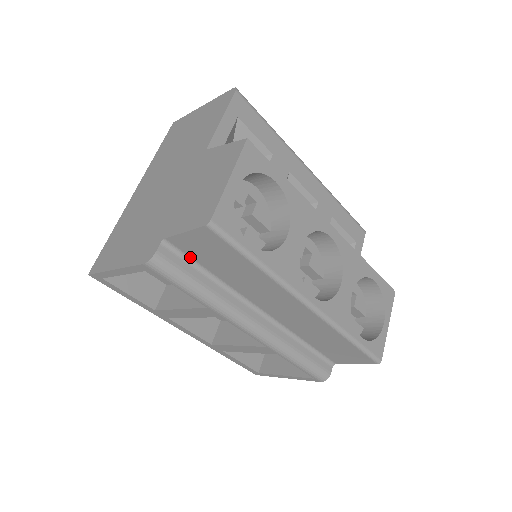
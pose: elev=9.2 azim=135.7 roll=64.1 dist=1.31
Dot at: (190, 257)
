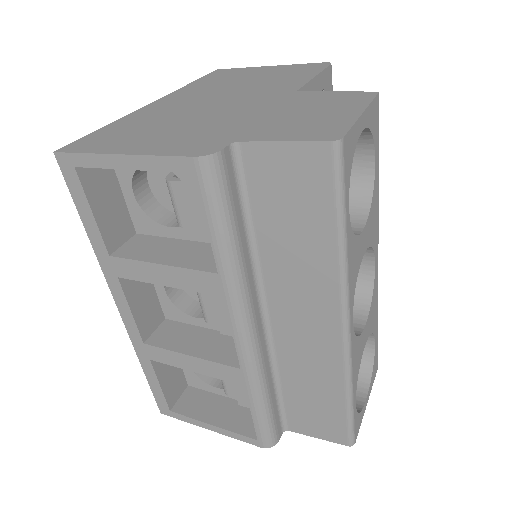
Dot at: (247, 189)
